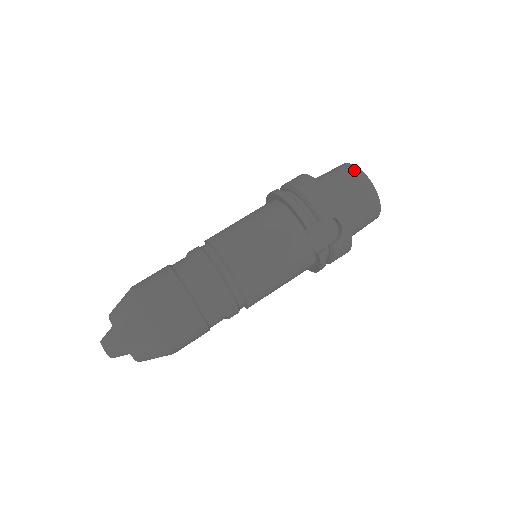
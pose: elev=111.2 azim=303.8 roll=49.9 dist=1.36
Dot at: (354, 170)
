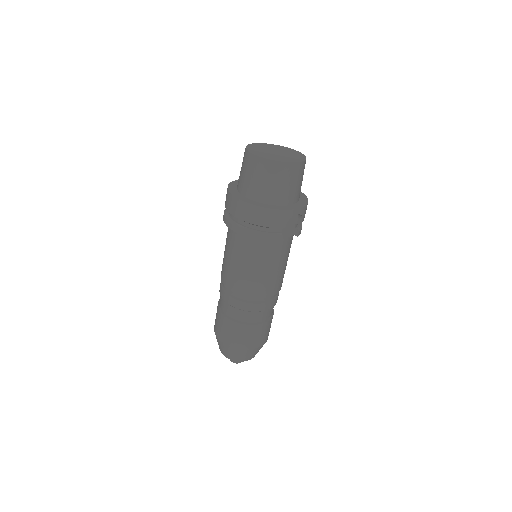
Dot at: (268, 165)
